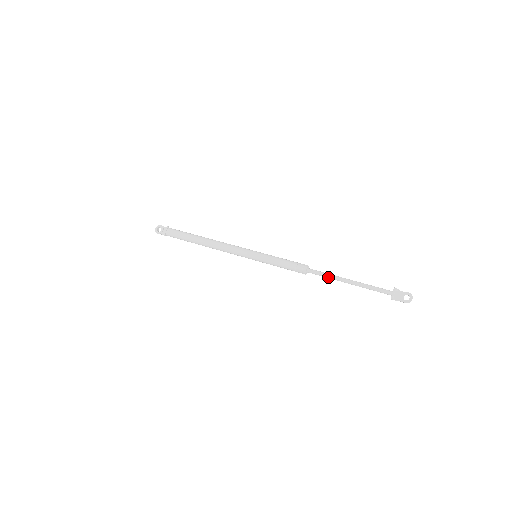
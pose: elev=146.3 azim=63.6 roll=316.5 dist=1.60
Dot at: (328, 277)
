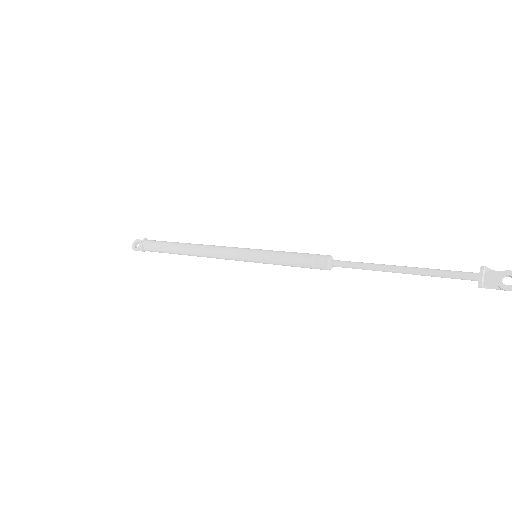
Dot at: (364, 268)
